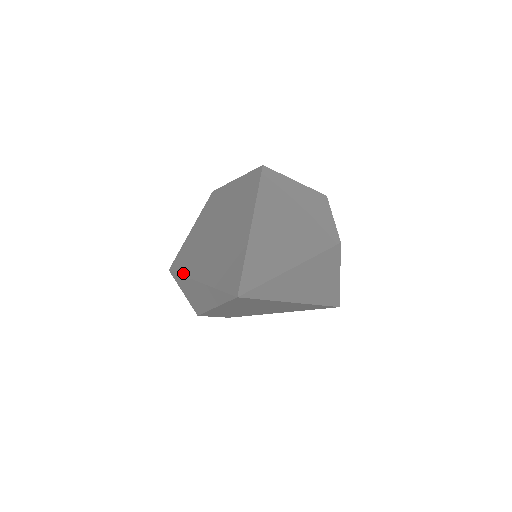
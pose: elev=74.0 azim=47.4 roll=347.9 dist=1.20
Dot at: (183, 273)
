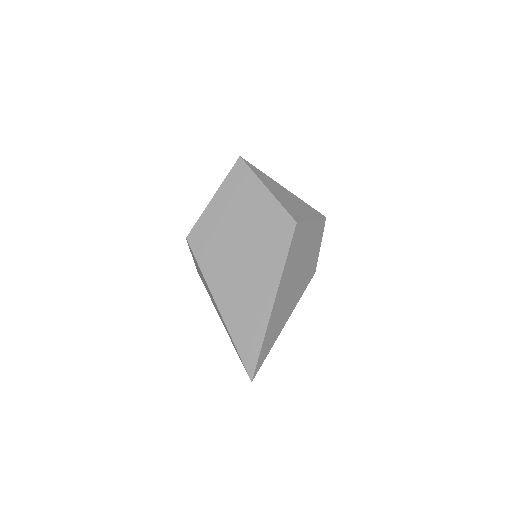
Dot at: (204, 275)
